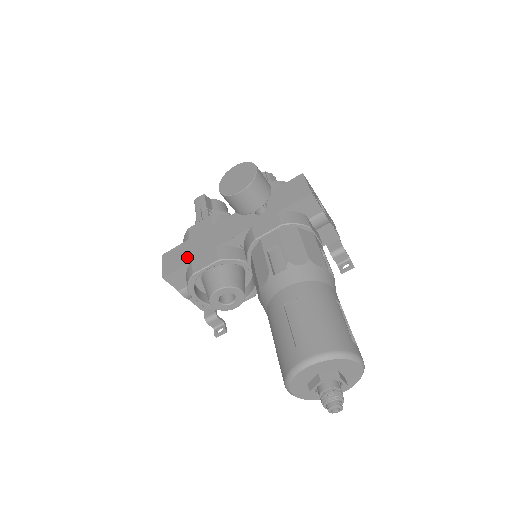
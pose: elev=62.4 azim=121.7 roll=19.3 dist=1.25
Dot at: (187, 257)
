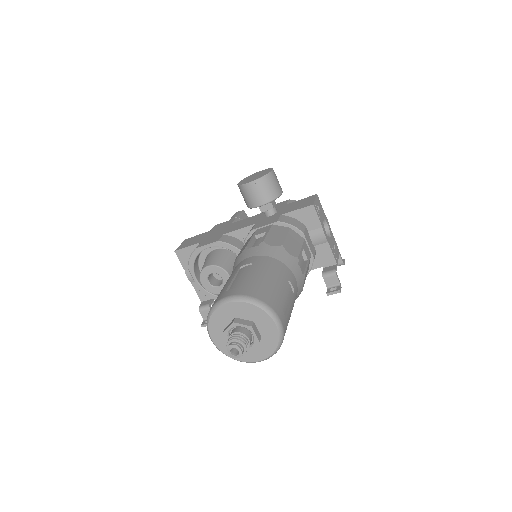
Dot at: (200, 240)
